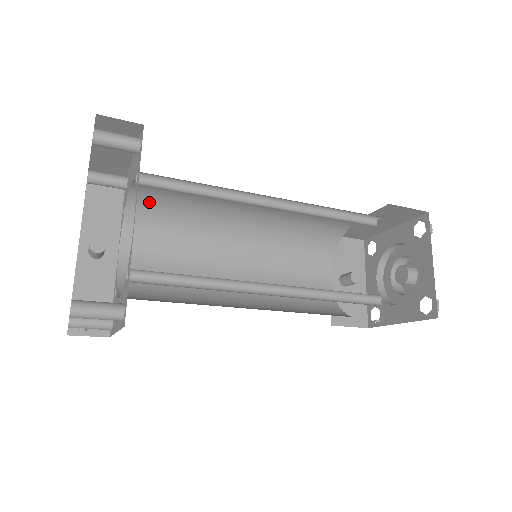
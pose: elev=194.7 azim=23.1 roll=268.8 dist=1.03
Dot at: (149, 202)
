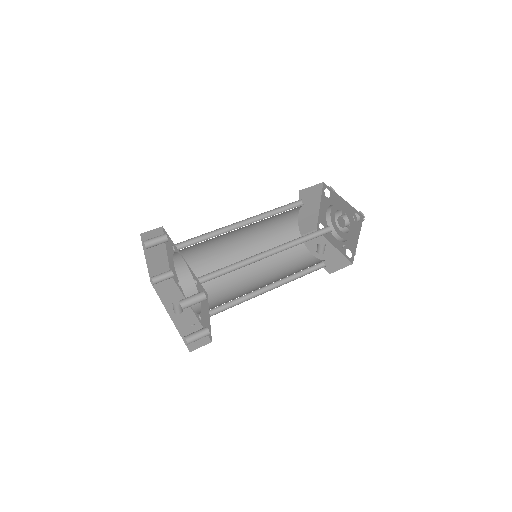
Dot at: (188, 270)
